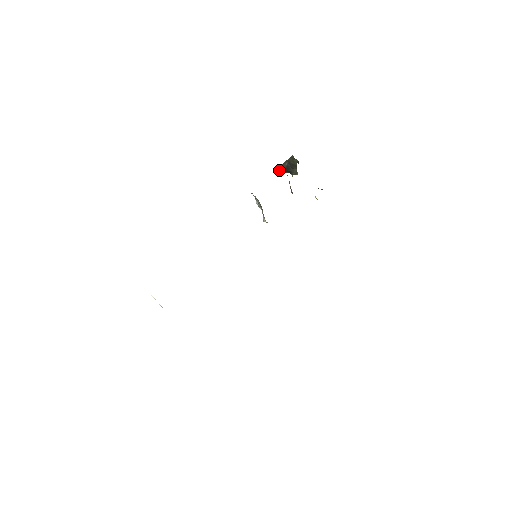
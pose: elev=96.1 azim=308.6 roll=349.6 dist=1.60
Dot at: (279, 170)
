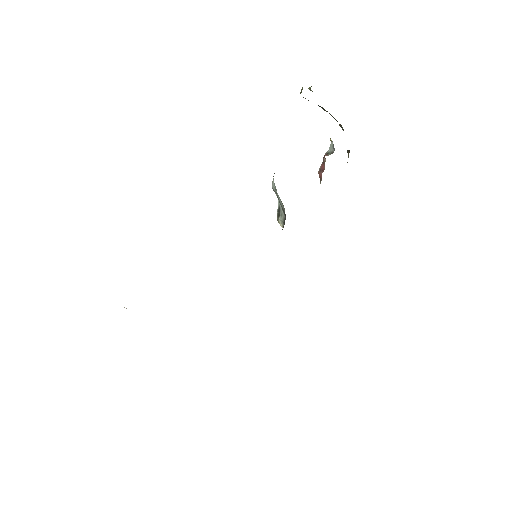
Dot at: occluded
